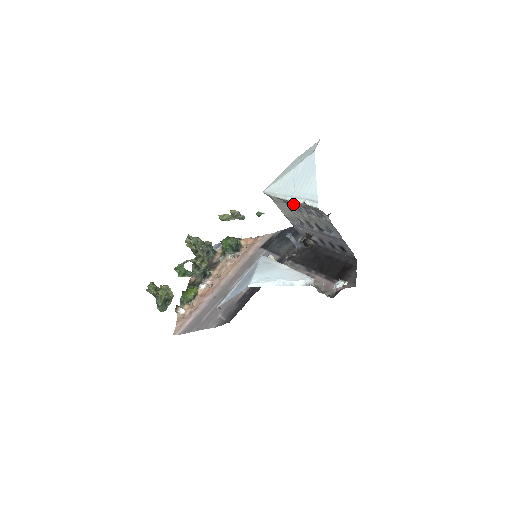
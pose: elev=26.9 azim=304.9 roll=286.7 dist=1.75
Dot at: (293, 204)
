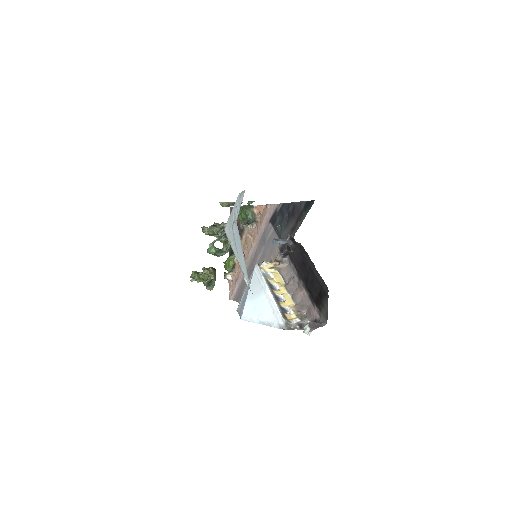
Dot at: occluded
